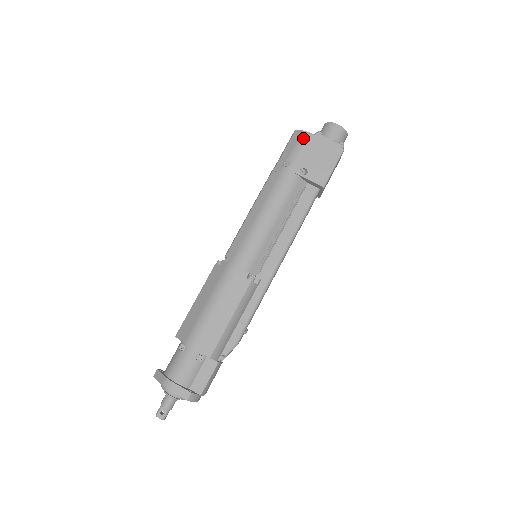
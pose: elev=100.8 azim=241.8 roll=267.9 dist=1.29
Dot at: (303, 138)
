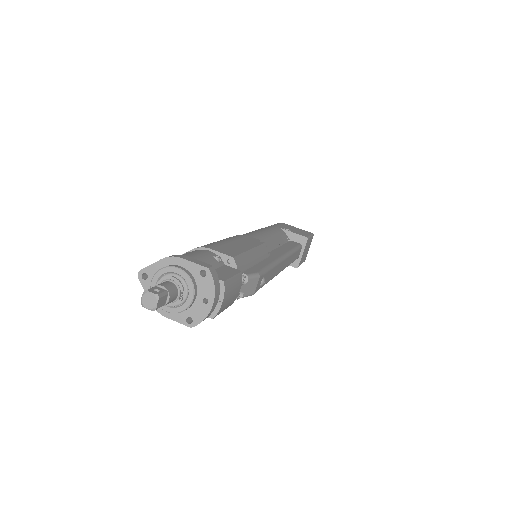
Dot at: (279, 223)
